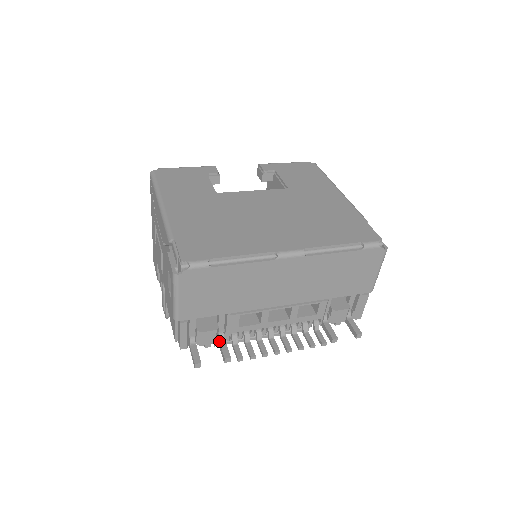
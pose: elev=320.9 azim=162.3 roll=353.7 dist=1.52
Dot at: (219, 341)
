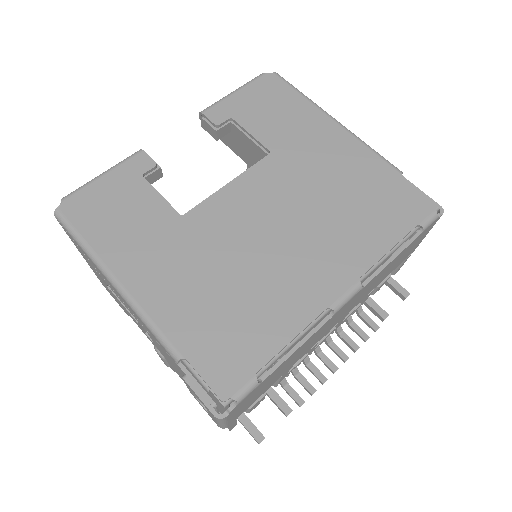
Dot at: (267, 394)
